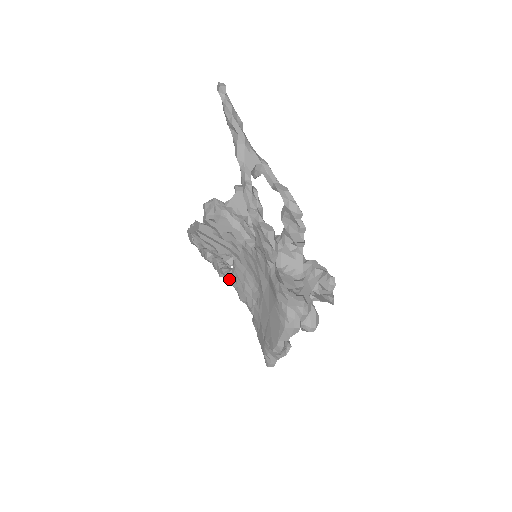
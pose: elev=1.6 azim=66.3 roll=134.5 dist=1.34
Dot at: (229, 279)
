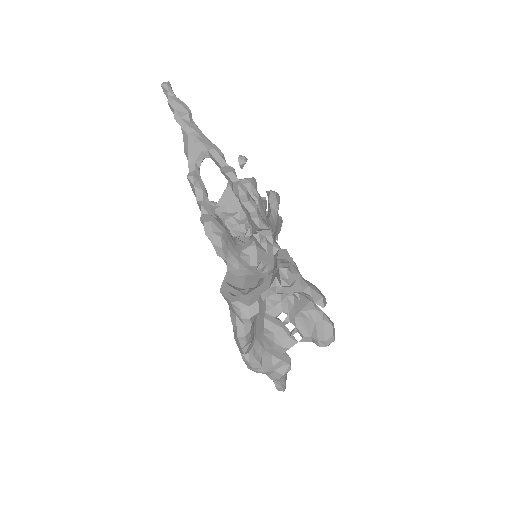
Dot at: occluded
